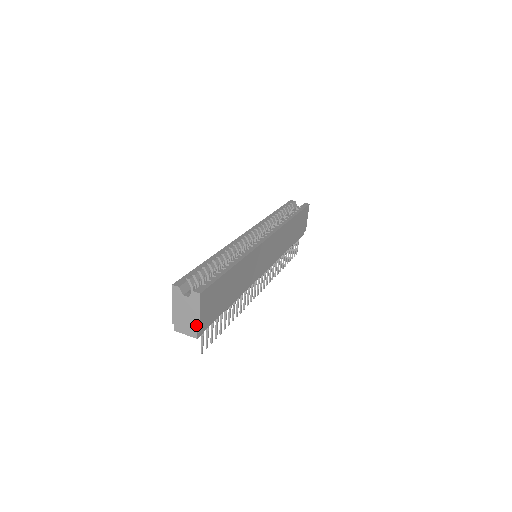
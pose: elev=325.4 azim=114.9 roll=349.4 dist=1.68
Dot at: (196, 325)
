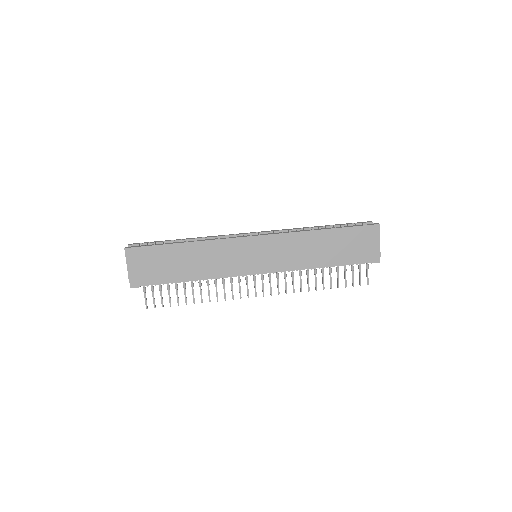
Dot at: (129, 276)
